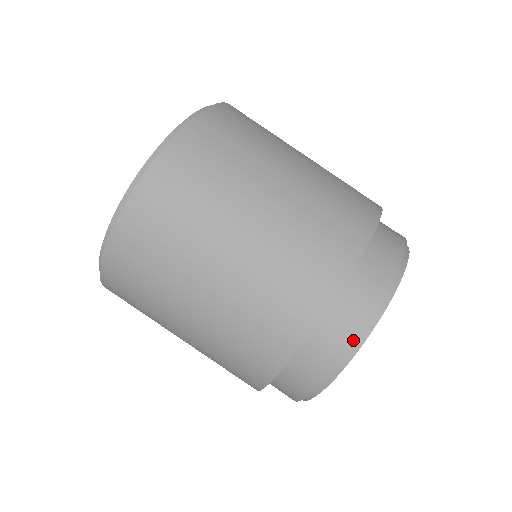
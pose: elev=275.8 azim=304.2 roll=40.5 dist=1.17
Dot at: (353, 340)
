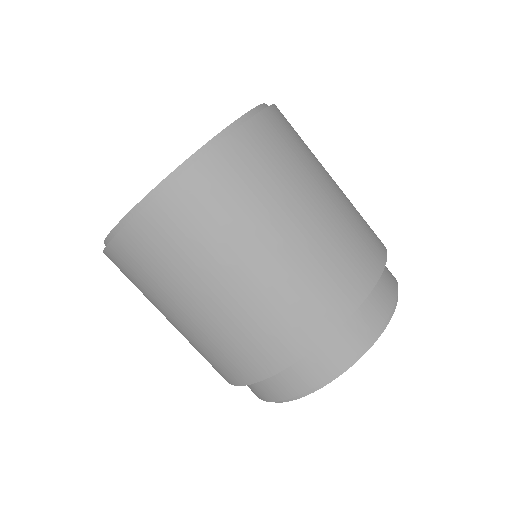
Dot at: (353, 355)
